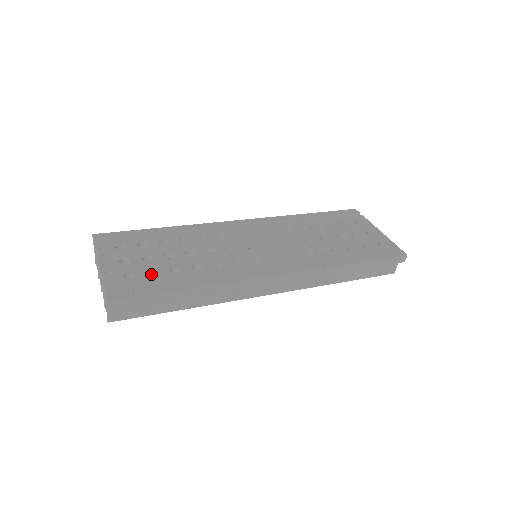
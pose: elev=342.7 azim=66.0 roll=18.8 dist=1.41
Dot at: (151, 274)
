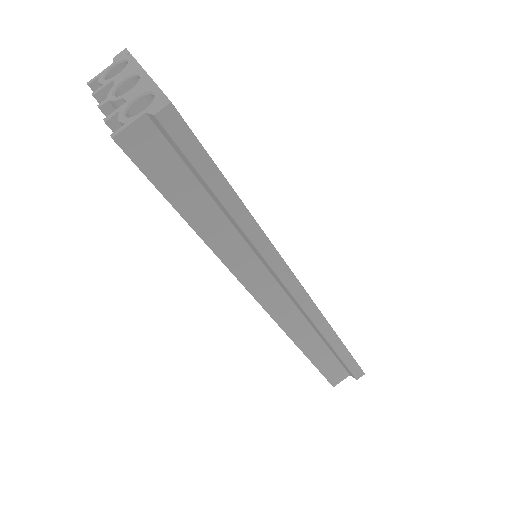
Dot at: occluded
